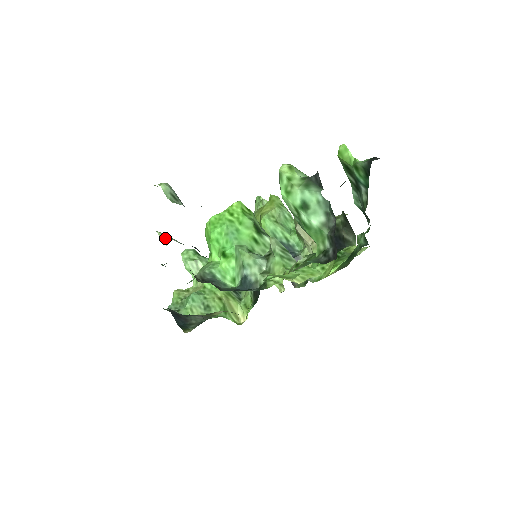
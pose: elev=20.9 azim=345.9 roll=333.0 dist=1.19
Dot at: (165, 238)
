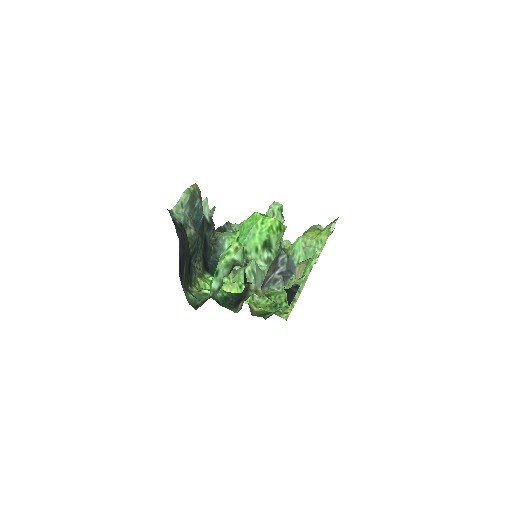
Dot at: occluded
